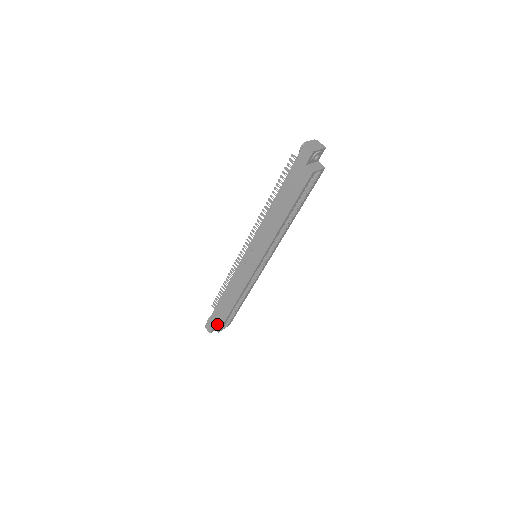
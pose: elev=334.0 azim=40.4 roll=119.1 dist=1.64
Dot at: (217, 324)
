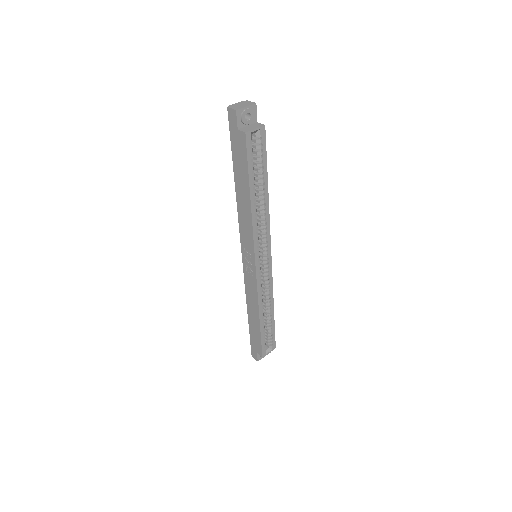
Dot at: (258, 348)
